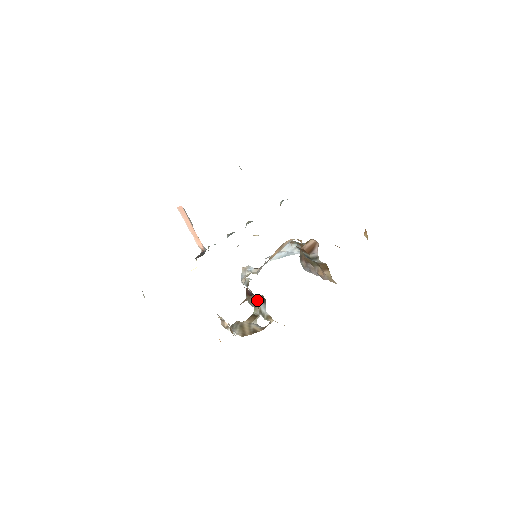
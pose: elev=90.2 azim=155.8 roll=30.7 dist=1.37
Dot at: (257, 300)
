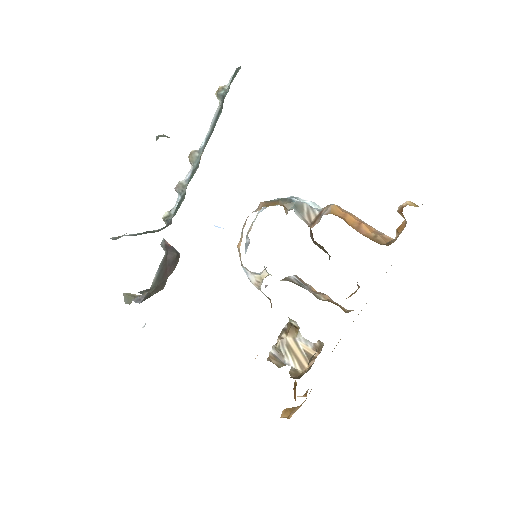
Dot at: occluded
